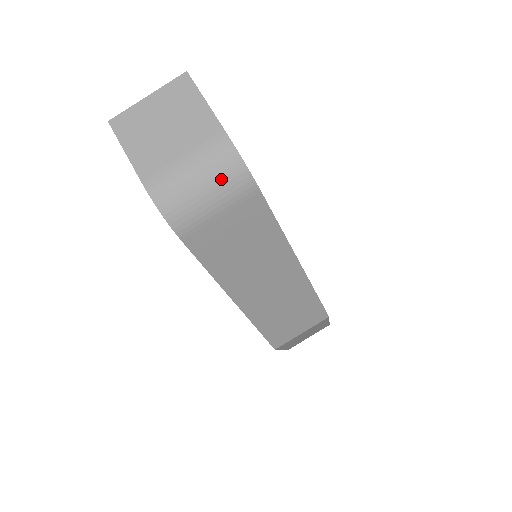
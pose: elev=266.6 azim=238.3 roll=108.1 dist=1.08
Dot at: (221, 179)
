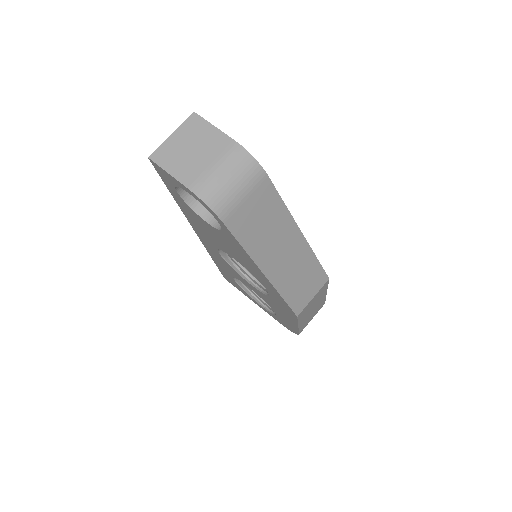
Dot at: (241, 172)
